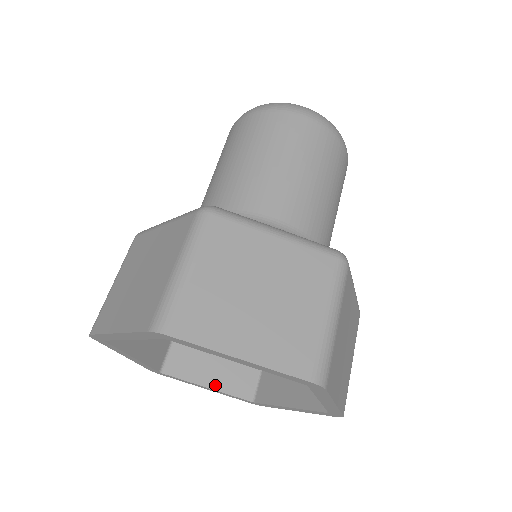
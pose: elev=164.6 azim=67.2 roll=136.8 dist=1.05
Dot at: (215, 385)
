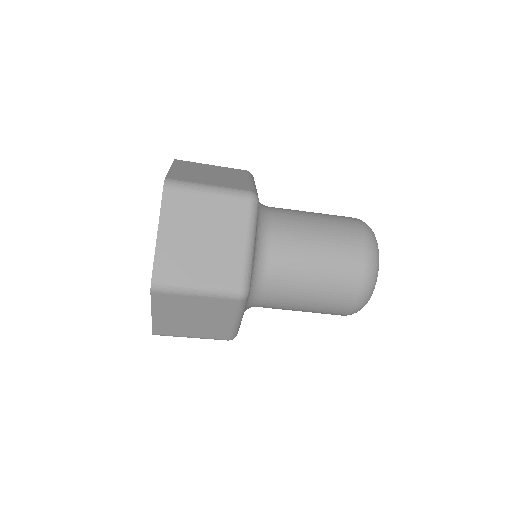
Dot at: occluded
